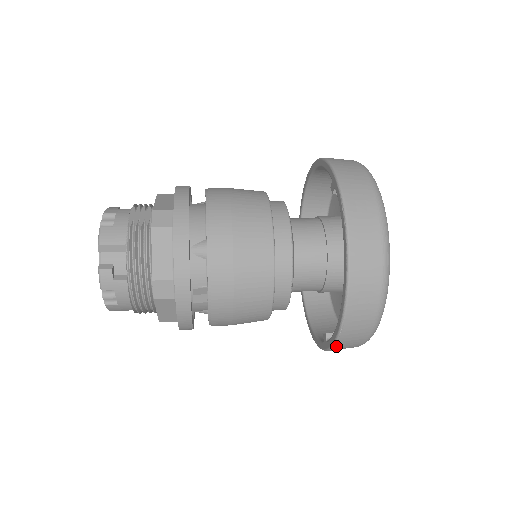
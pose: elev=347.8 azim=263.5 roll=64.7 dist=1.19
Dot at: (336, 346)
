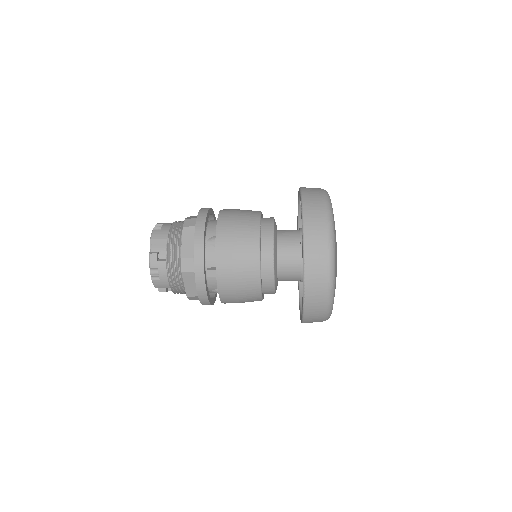
Dot at: (306, 309)
